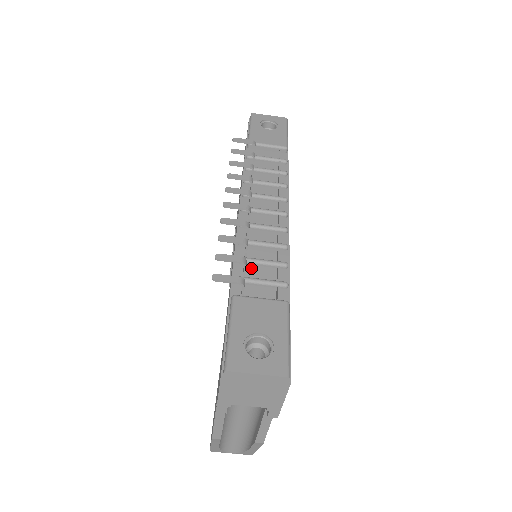
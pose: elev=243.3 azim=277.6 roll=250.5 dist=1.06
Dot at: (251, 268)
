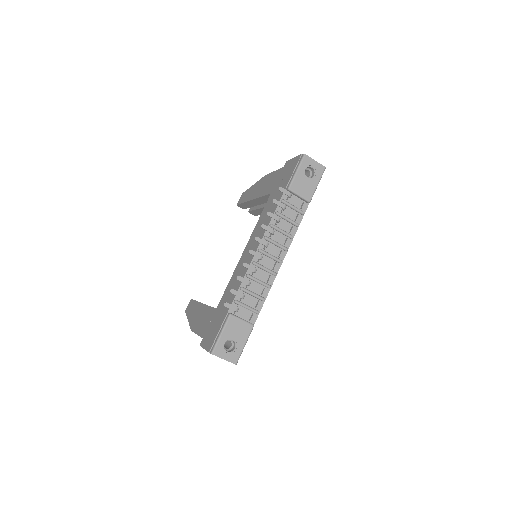
Dot at: (246, 295)
